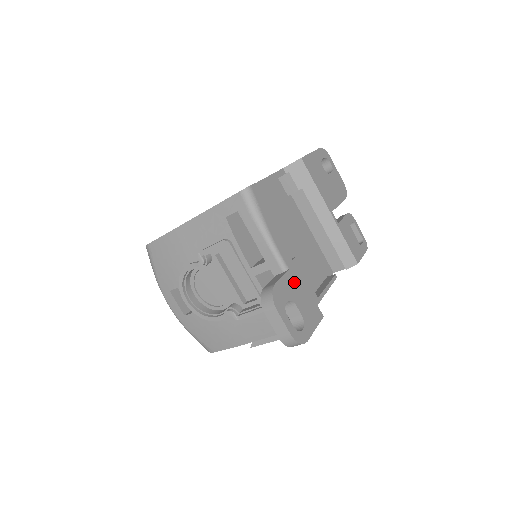
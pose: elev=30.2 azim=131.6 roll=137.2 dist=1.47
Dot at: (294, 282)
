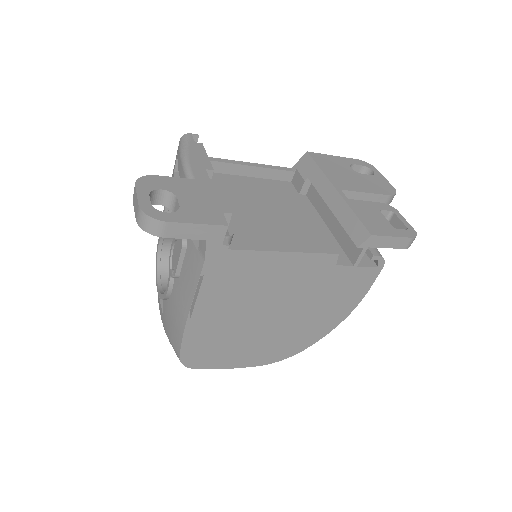
Dot at: (194, 188)
